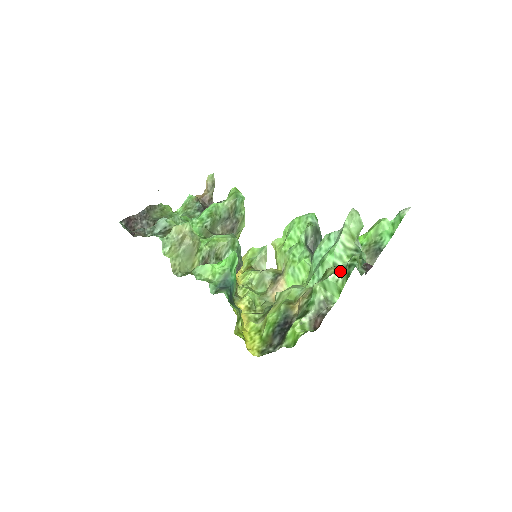
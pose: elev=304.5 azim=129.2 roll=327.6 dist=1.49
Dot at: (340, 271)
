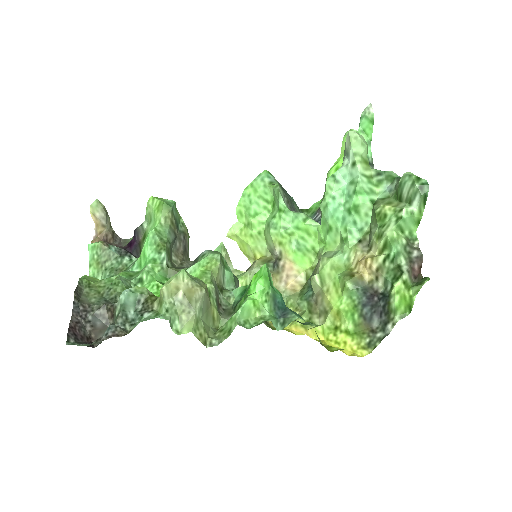
Dot at: (395, 203)
